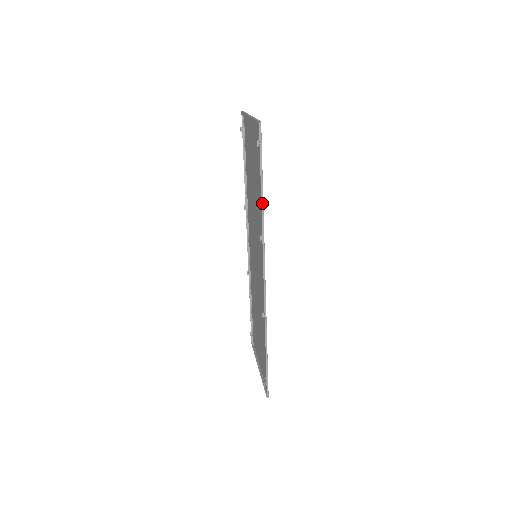
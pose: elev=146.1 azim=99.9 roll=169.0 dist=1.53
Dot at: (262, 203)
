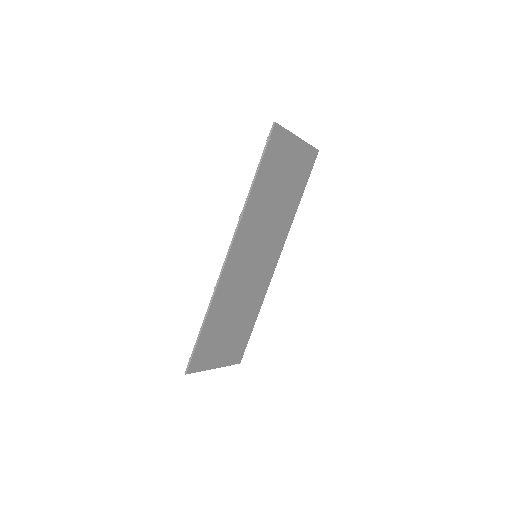
Dot at: (251, 187)
